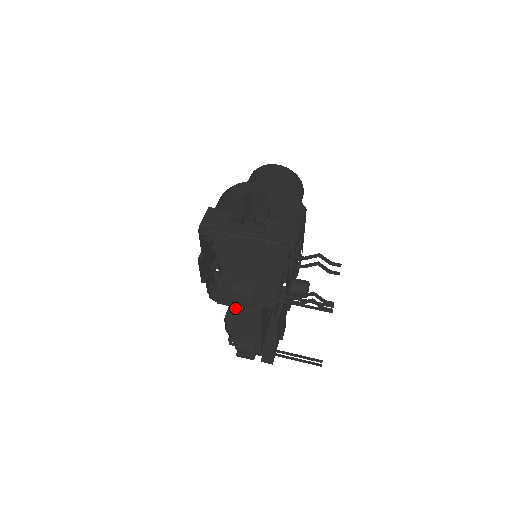
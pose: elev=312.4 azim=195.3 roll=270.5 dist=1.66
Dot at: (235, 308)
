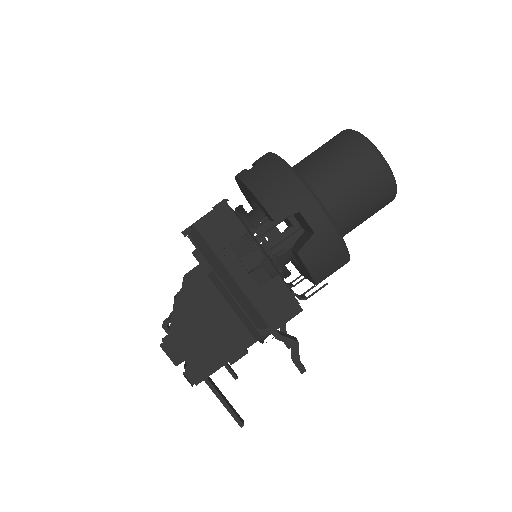
Dot at: occluded
